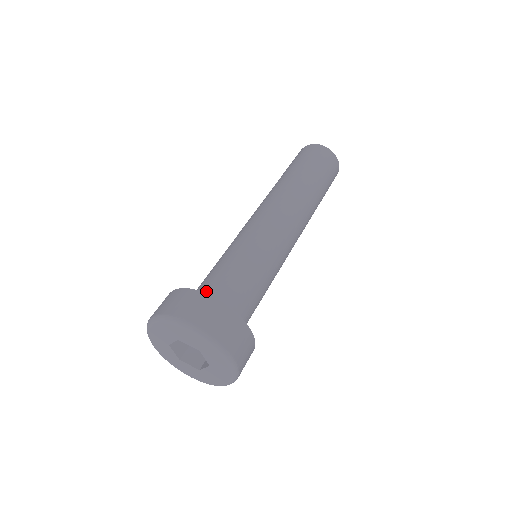
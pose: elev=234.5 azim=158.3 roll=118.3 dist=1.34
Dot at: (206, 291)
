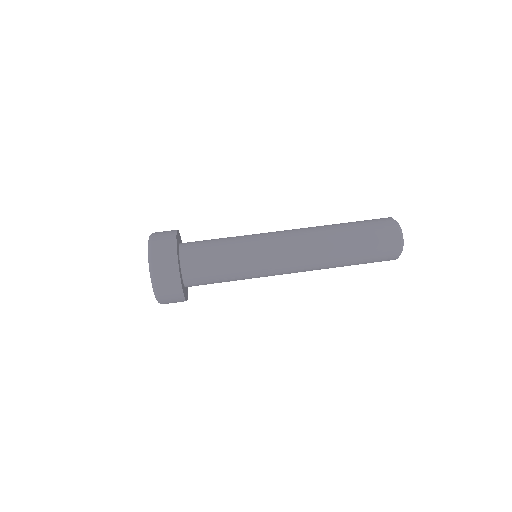
Dot at: (192, 267)
